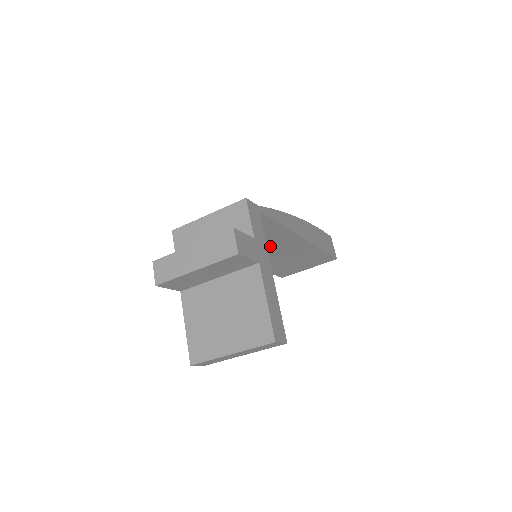
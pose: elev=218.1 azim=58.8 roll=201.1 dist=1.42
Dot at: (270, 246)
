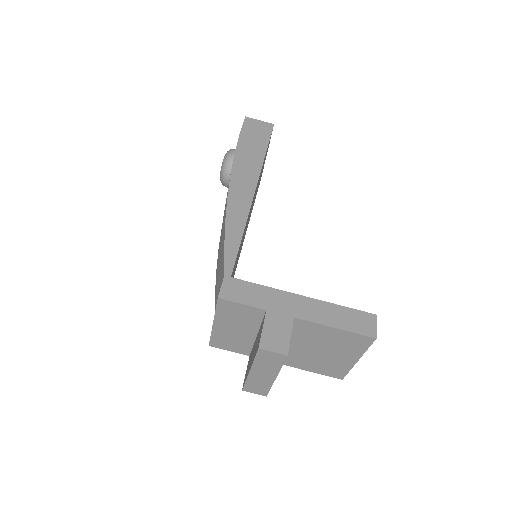
Dot at: (246, 226)
